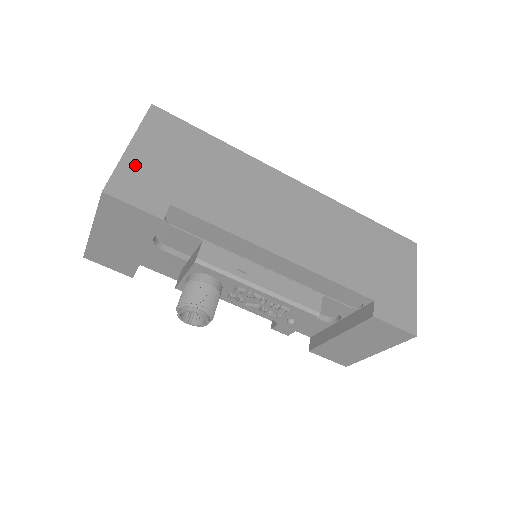
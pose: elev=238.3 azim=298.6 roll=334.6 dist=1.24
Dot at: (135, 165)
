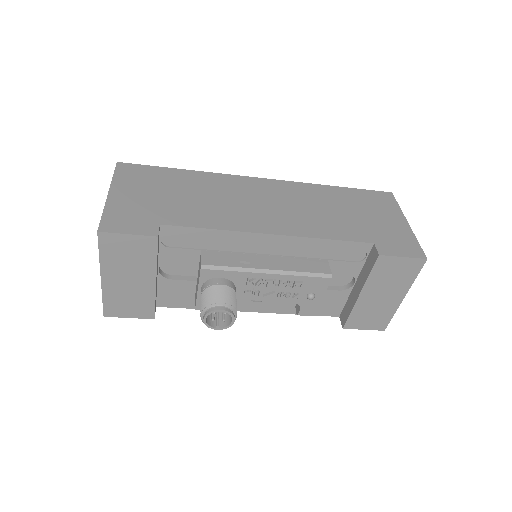
Dot at: (119, 206)
